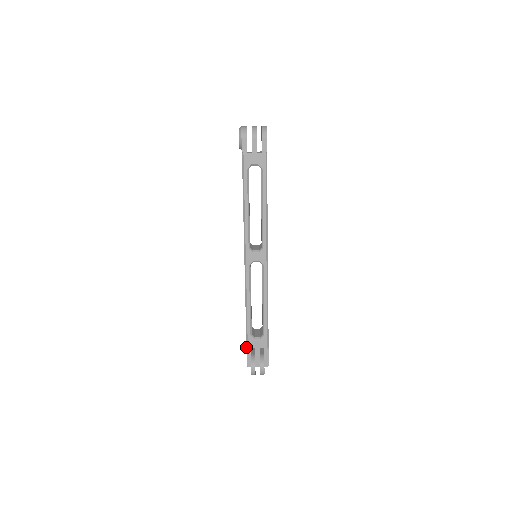
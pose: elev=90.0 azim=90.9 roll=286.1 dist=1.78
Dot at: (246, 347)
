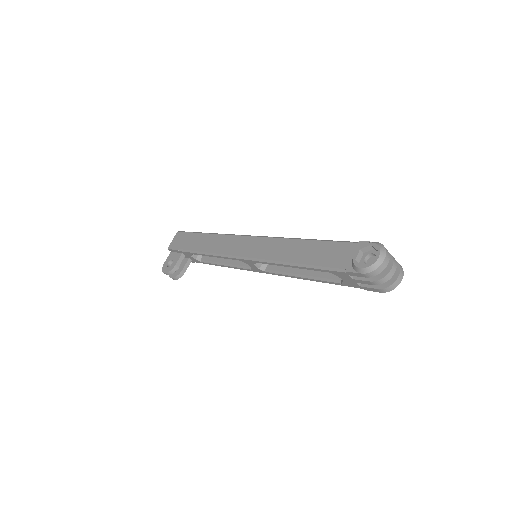
Dot at: (179, 249)
